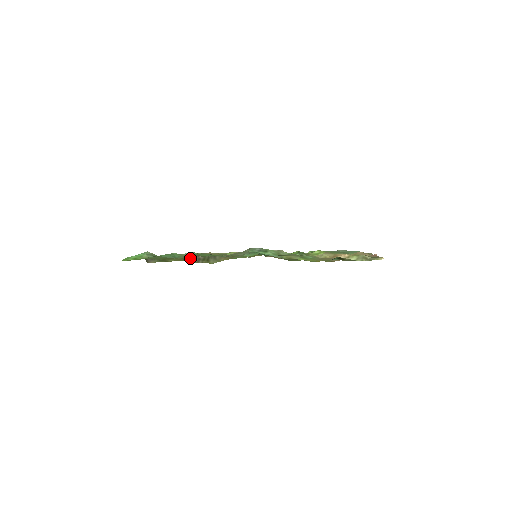
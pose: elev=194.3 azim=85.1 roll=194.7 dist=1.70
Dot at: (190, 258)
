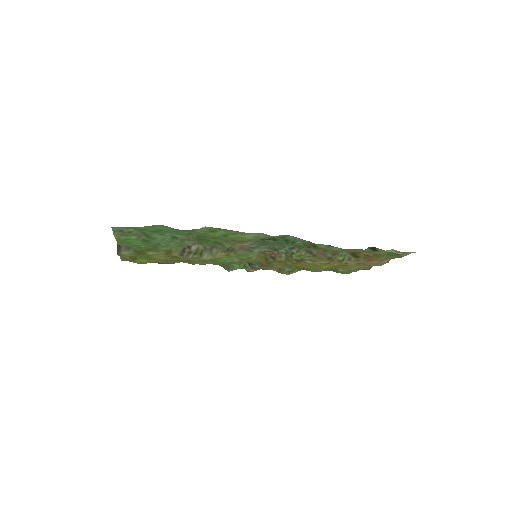
Dot at: (177, 251)
